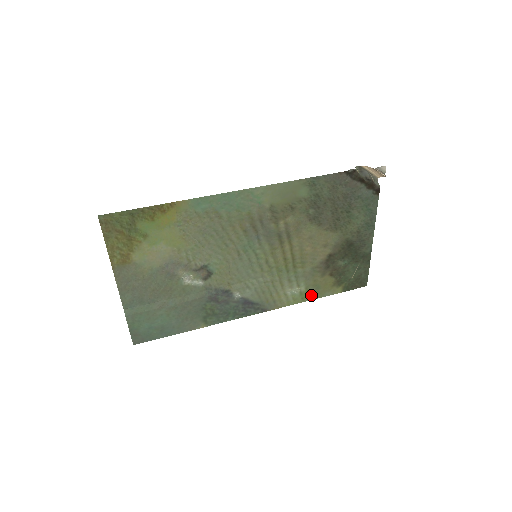
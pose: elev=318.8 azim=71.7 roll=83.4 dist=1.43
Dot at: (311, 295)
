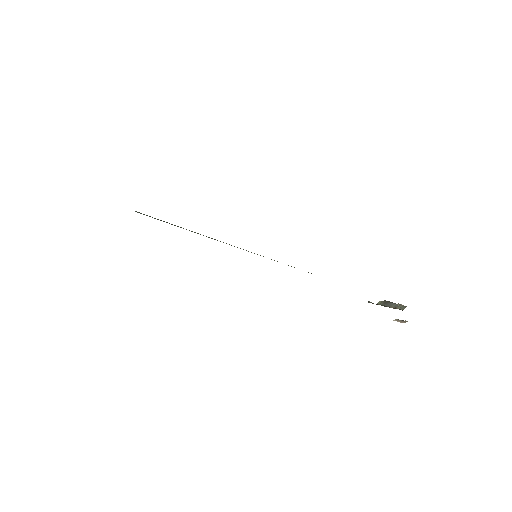
Dot at: occluded
